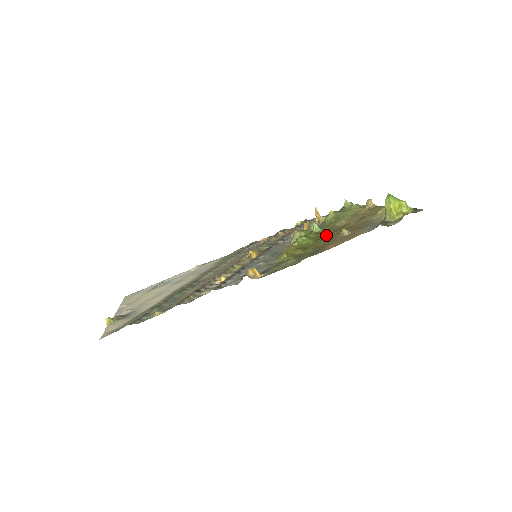
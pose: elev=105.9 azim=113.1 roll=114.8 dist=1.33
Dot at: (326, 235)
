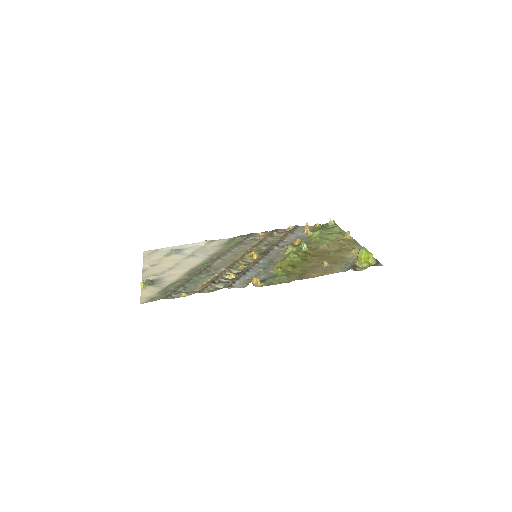
Dot at: (311, 257)
